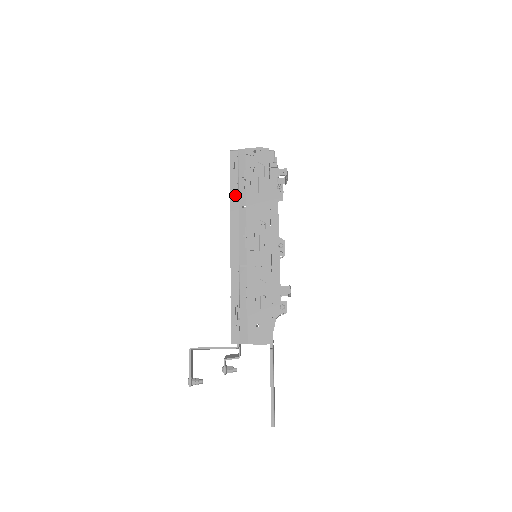
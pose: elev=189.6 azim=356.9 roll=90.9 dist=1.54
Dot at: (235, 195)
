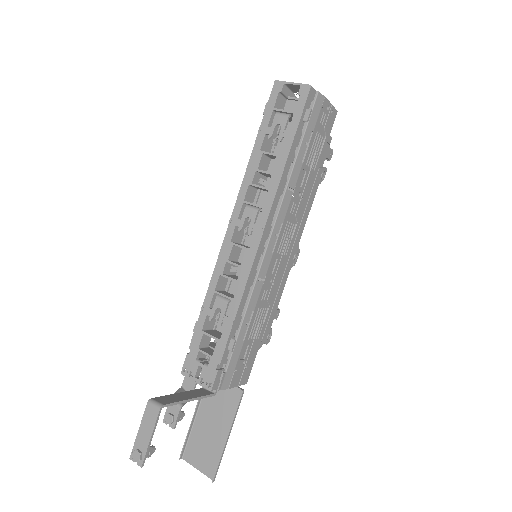
Dot at: (290, 165)
